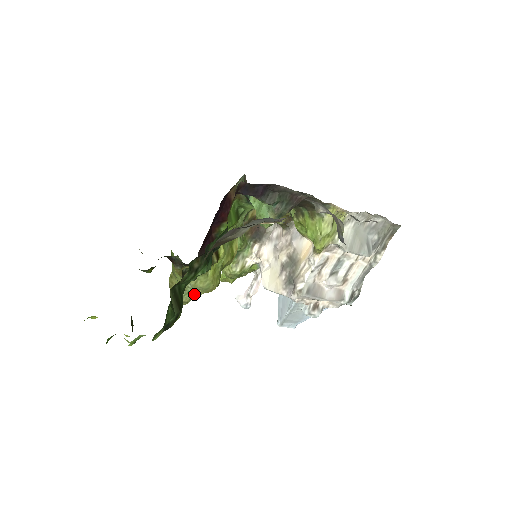
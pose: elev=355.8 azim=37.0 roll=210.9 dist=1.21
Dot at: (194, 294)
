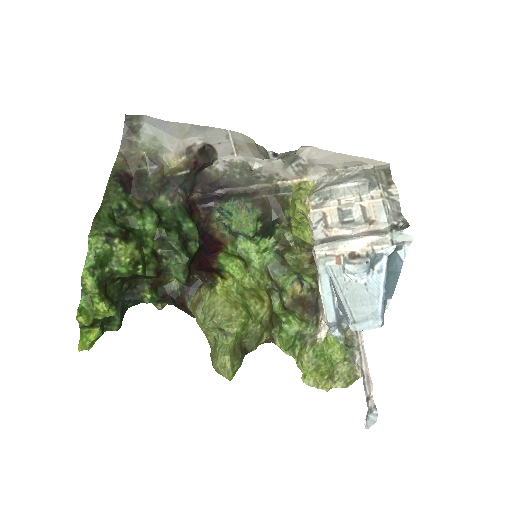
Dot at: (211, 320)
